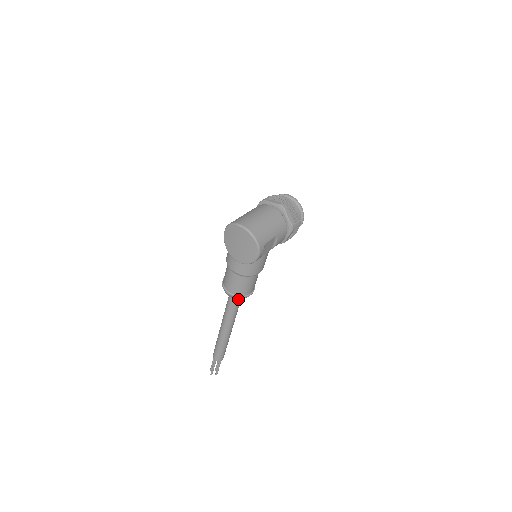
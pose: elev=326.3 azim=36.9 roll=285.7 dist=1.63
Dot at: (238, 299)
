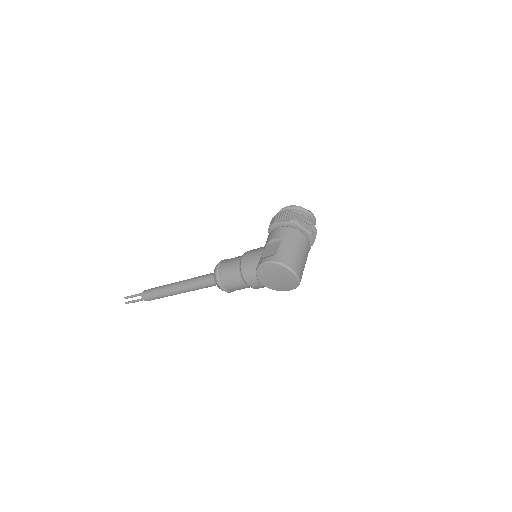
Dot at: occluded
